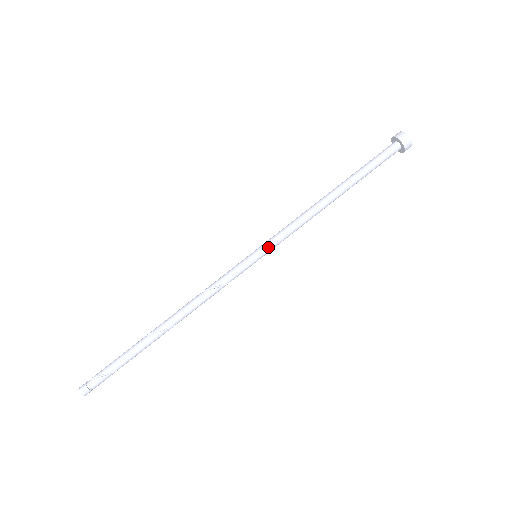
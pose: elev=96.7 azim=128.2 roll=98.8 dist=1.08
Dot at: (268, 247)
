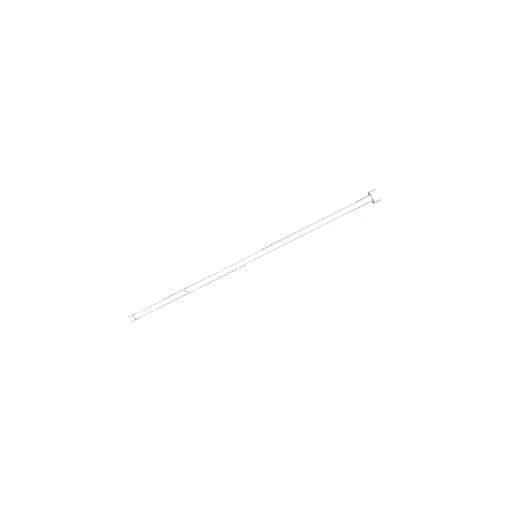
Dot at: (264, 251)
